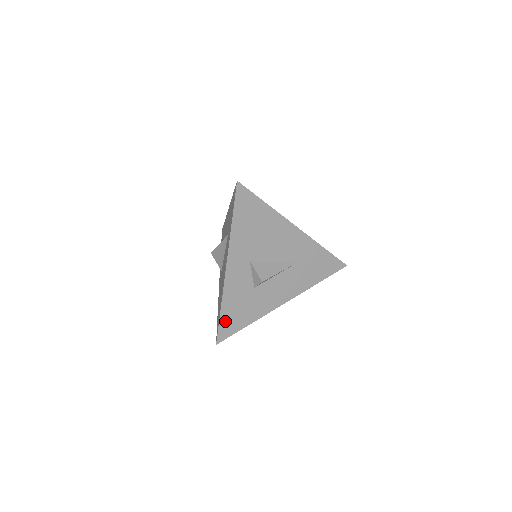
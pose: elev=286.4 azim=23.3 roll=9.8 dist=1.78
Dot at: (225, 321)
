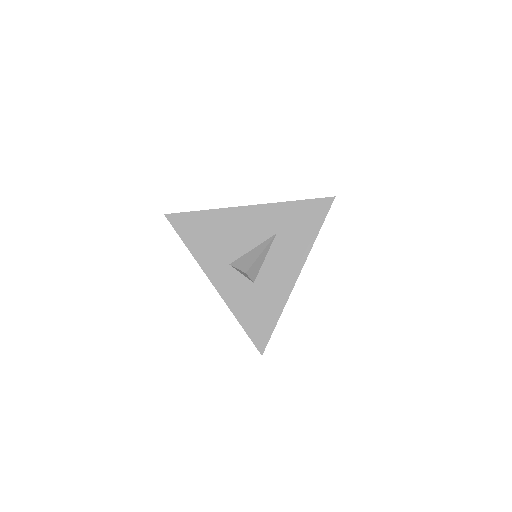
Dot at: (252, 329)
